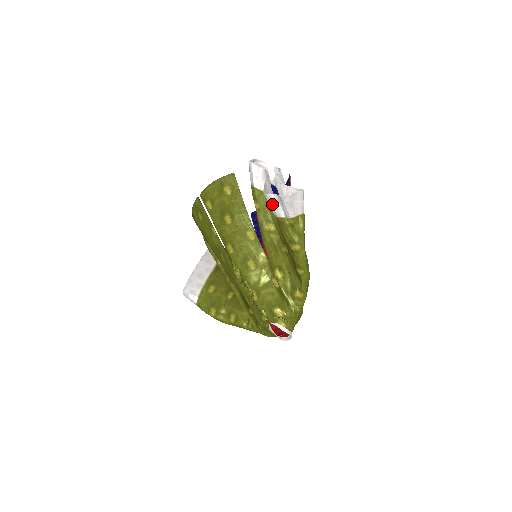
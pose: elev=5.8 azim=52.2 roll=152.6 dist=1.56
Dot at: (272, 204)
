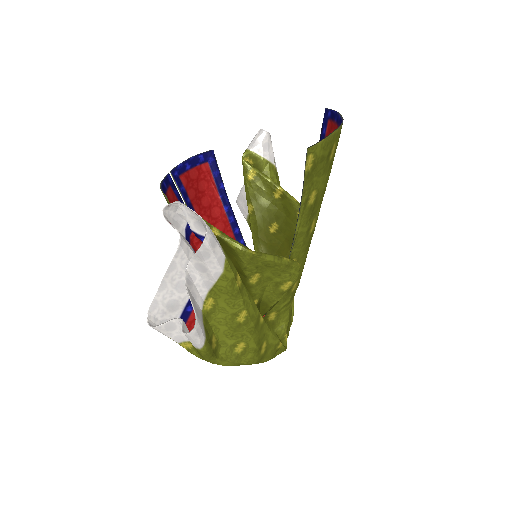
Dot at: occluded
